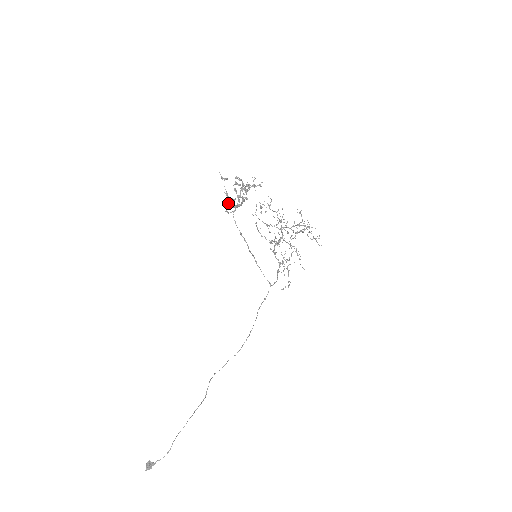
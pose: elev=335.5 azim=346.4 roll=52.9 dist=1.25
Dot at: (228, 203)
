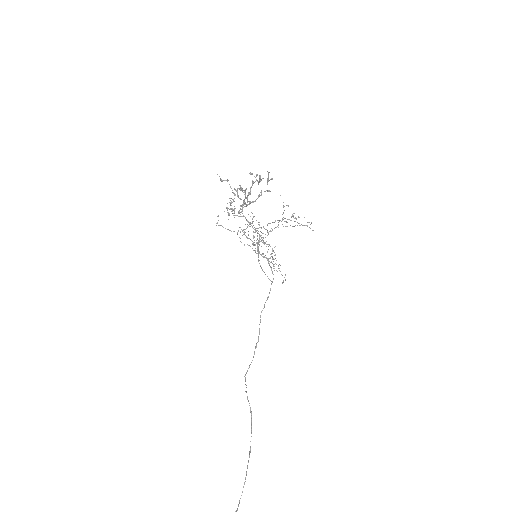
Dot at: (230, 205)
